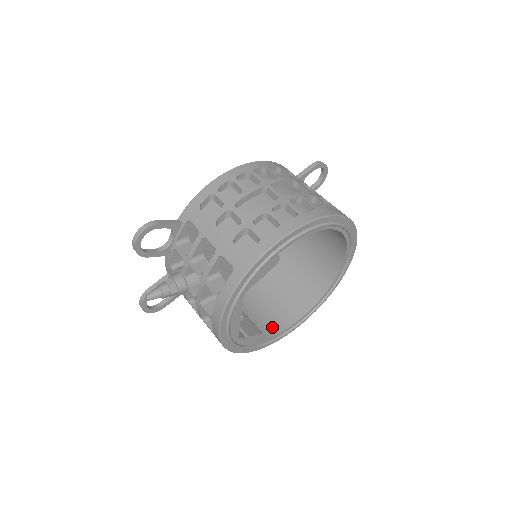
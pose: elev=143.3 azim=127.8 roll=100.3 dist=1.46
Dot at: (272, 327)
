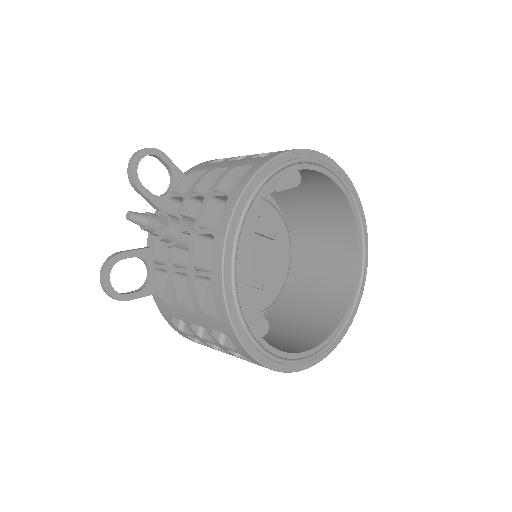
Dot at: occluded
